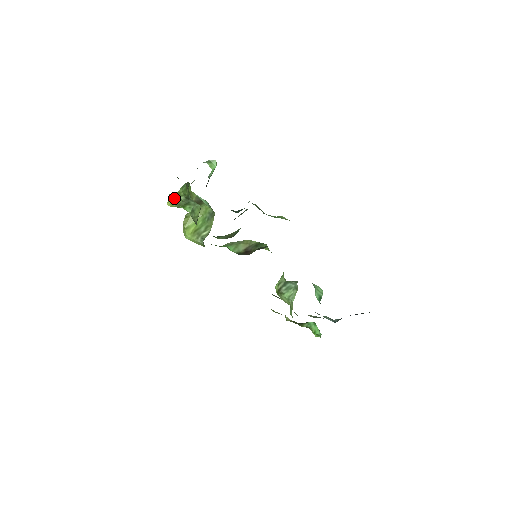
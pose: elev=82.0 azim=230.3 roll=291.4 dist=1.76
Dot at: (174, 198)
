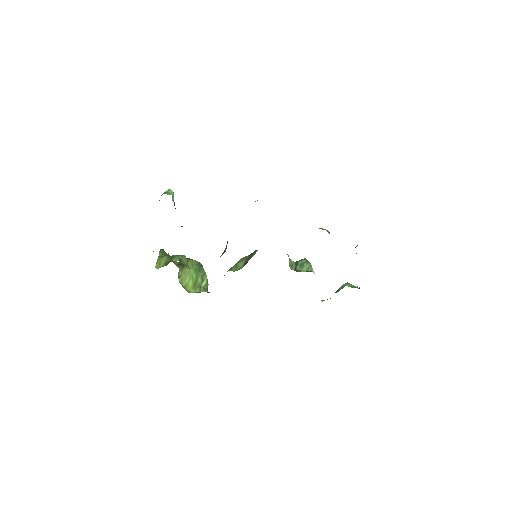
Dot at: (158, 262)
